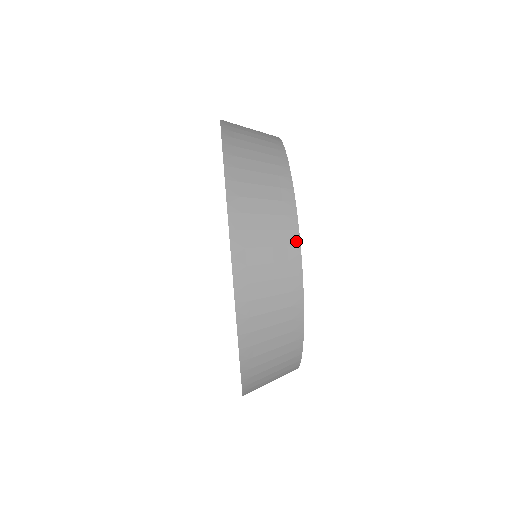
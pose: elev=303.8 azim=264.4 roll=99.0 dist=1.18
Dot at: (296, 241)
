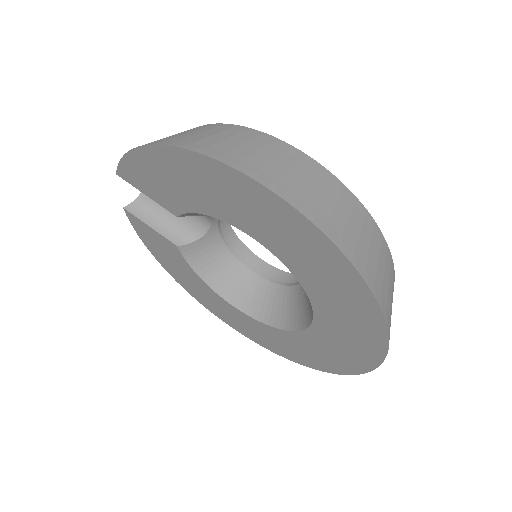
Dot at: (380, 234)
